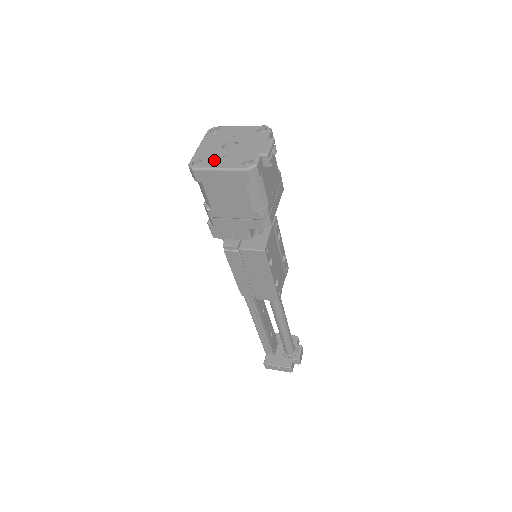
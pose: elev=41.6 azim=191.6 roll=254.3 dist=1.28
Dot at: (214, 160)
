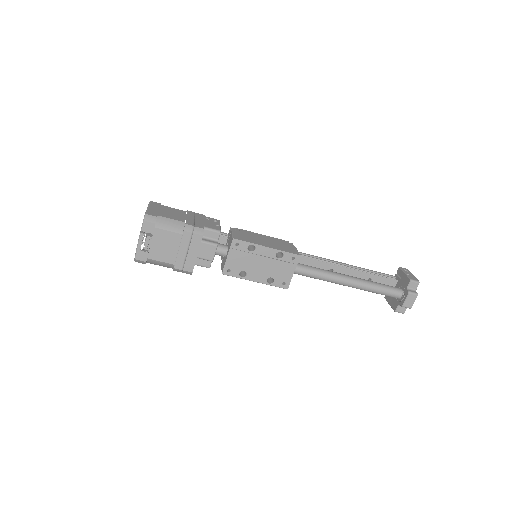
Dot at: occluded
